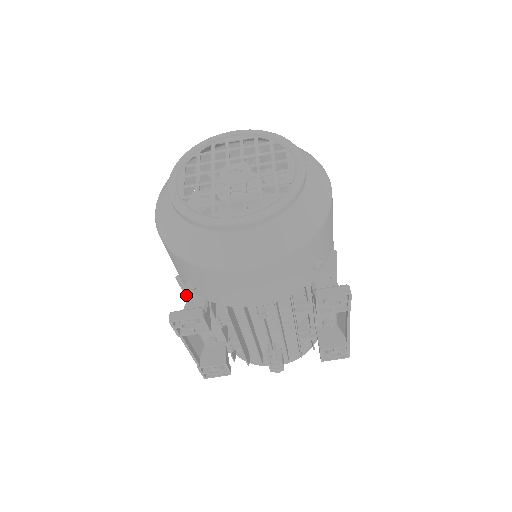
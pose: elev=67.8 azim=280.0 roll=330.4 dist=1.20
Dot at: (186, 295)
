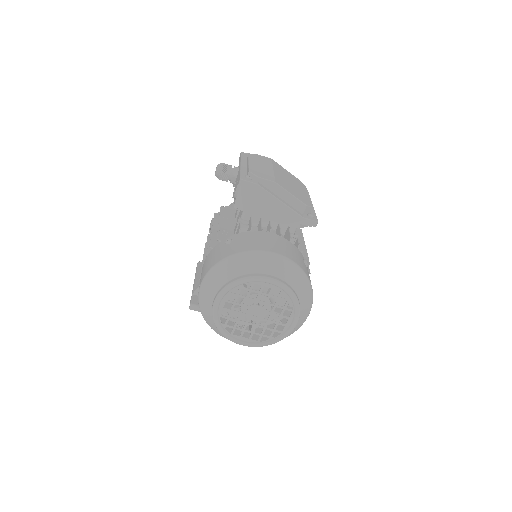
Dot at: occluded
